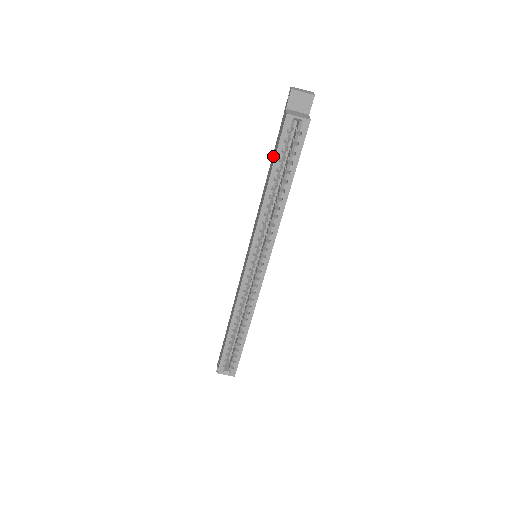
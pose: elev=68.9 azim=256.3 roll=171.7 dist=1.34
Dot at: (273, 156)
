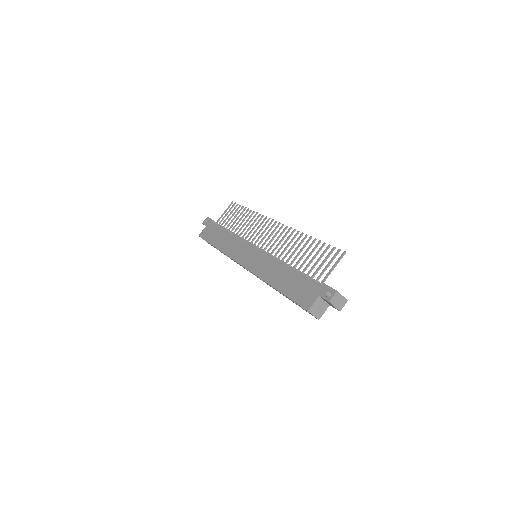
Dot at: (295, 283)
